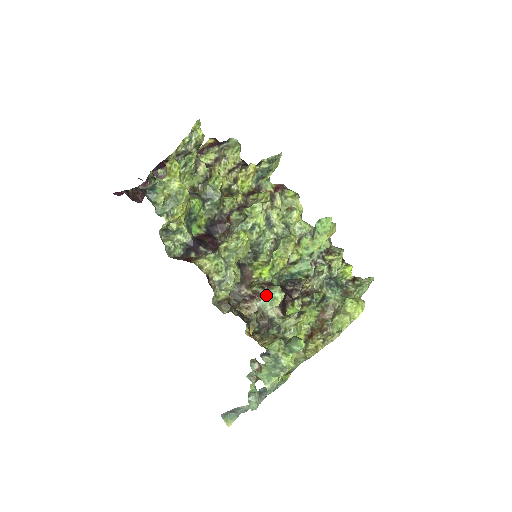
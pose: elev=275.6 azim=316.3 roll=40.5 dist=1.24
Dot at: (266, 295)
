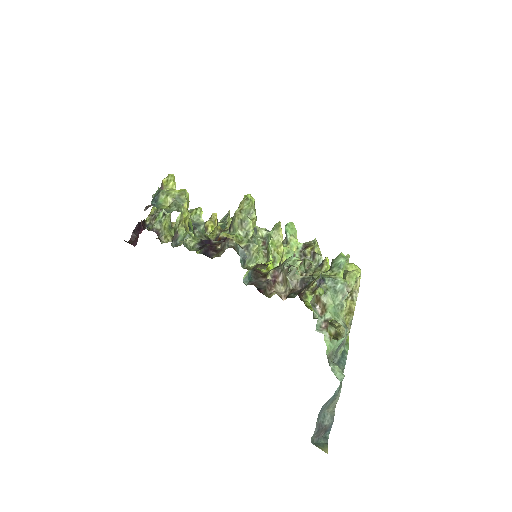
Dot at: (286, 263)
